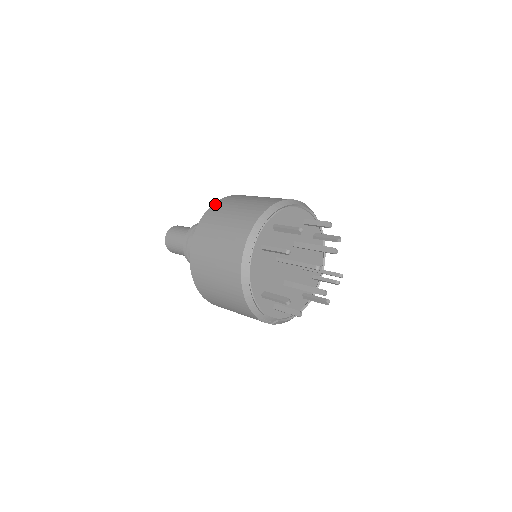
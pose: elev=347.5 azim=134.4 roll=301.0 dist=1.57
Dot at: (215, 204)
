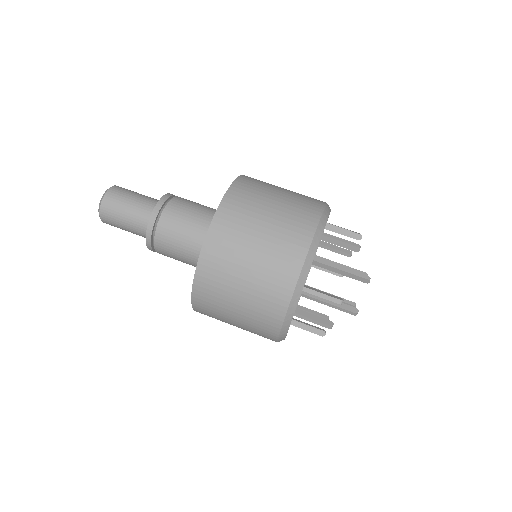
Dot at: (204, 256)
